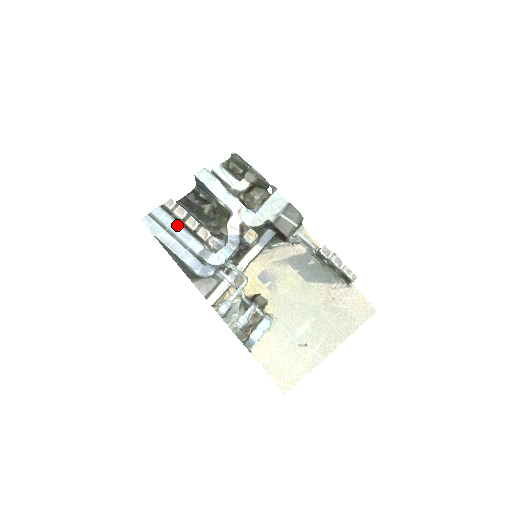
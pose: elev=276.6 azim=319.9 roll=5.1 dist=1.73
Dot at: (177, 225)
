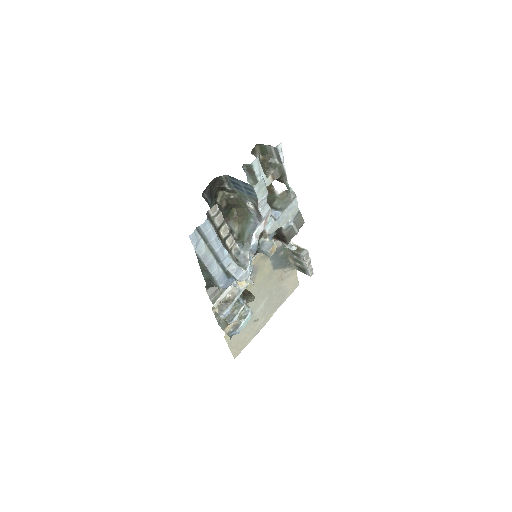
Dot at: (218, 239)
